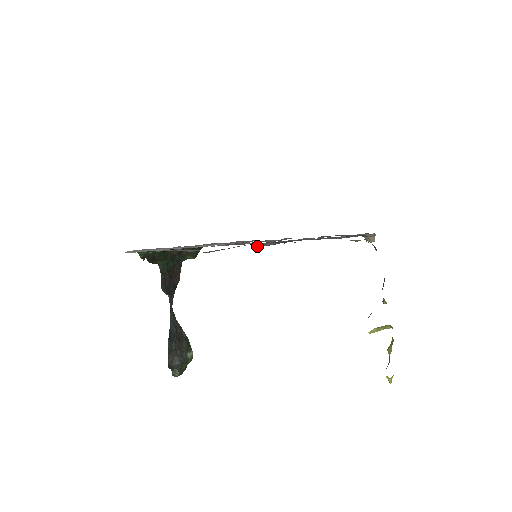
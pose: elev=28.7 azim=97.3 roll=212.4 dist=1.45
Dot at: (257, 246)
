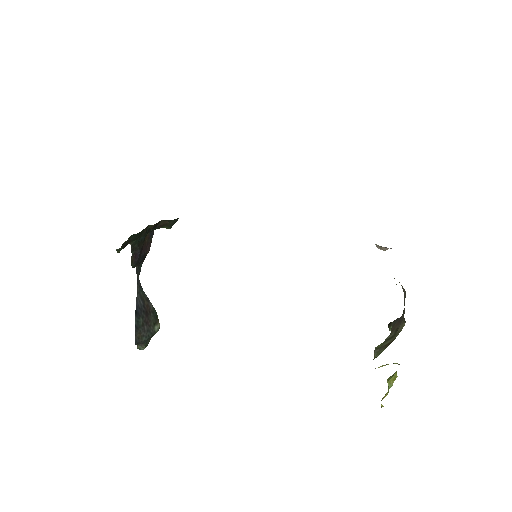
Dot at: occluded
